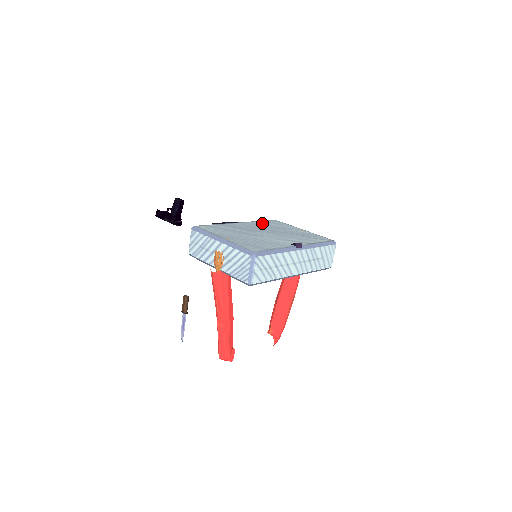
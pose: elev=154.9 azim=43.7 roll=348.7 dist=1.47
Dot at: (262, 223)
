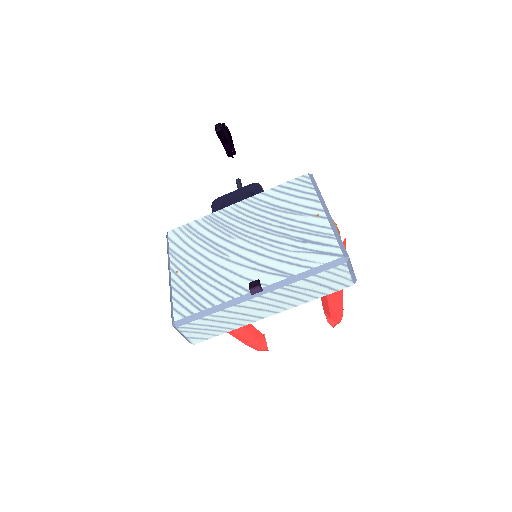
Dot at: (271, 197)
